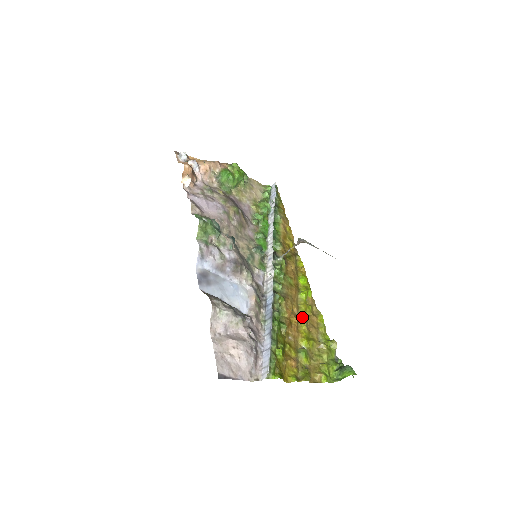
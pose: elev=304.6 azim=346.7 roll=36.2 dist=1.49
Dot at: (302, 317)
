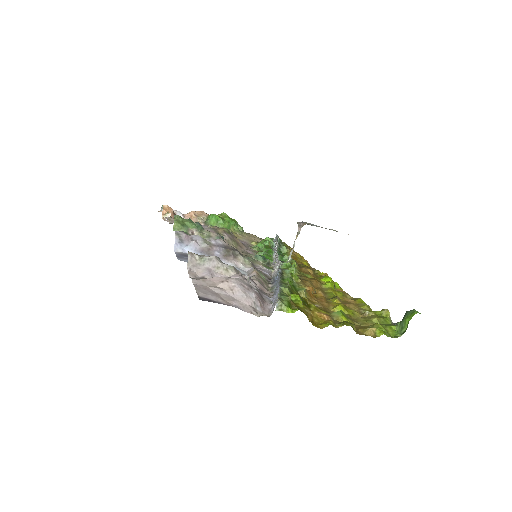
Dot at: (331, 297)
